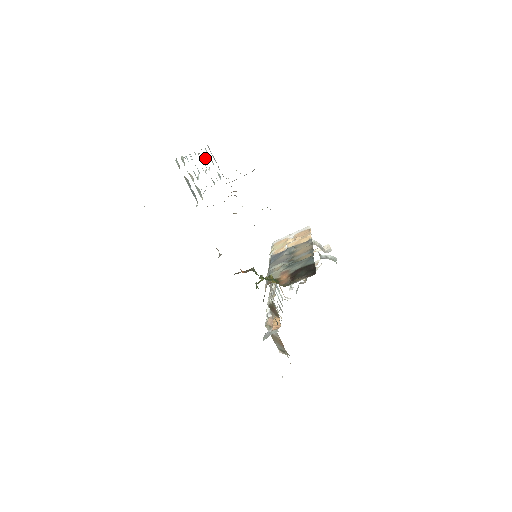
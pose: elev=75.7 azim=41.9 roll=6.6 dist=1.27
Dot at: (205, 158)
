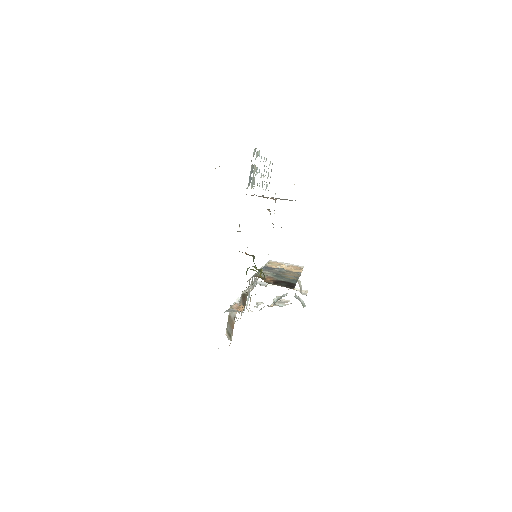
Dot at: occluded
